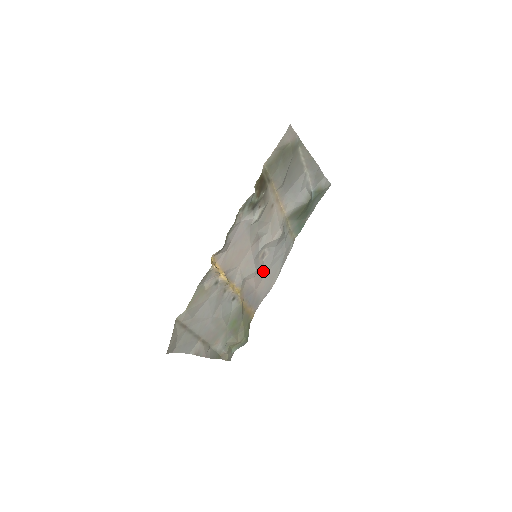
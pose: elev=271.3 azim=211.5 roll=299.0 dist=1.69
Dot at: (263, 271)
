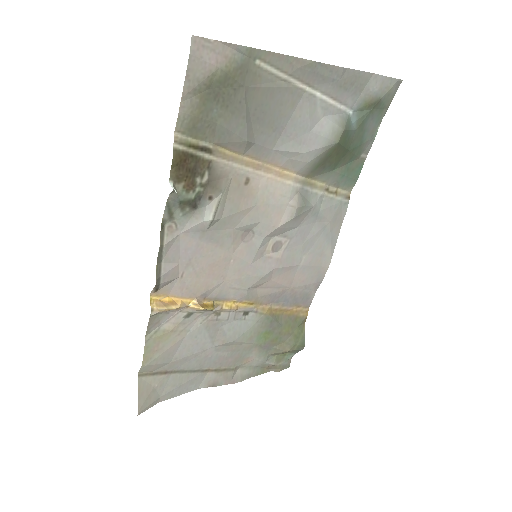
Dot at: (289, 264)
